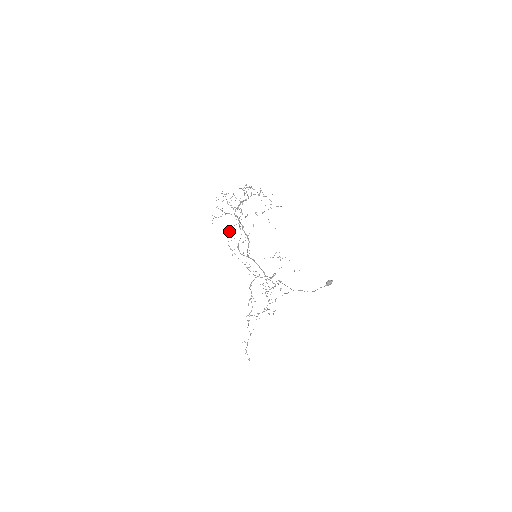
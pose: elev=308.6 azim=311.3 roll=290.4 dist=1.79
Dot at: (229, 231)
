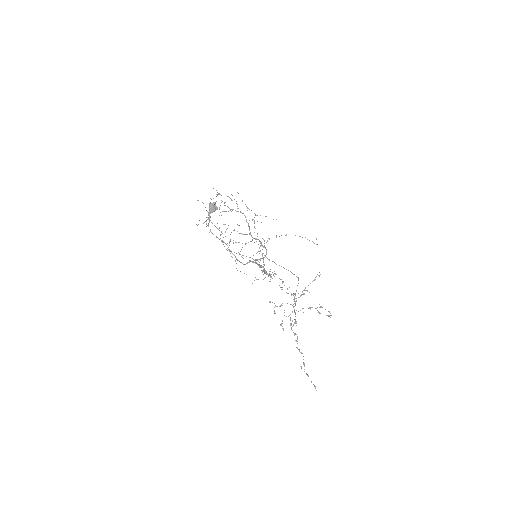
Dot at: occluded
